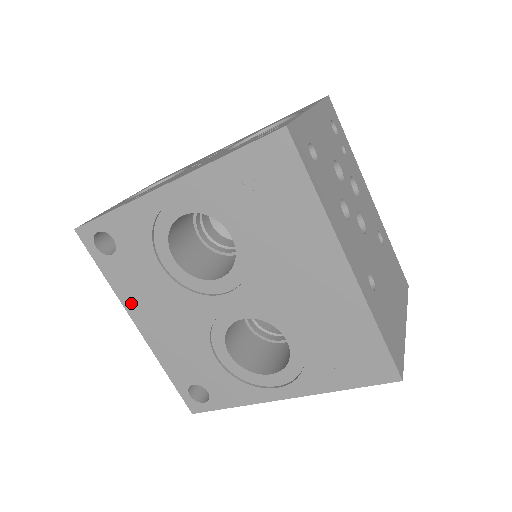
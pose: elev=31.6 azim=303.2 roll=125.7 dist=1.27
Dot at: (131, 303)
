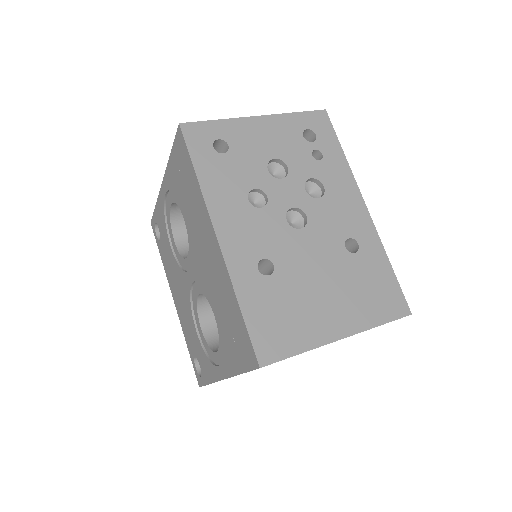
Dot at: (169, 280)
